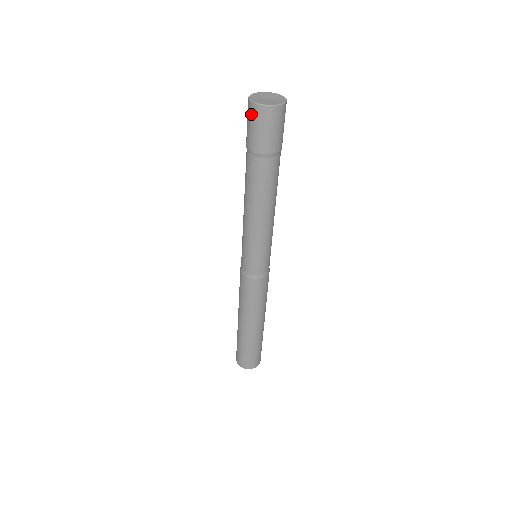
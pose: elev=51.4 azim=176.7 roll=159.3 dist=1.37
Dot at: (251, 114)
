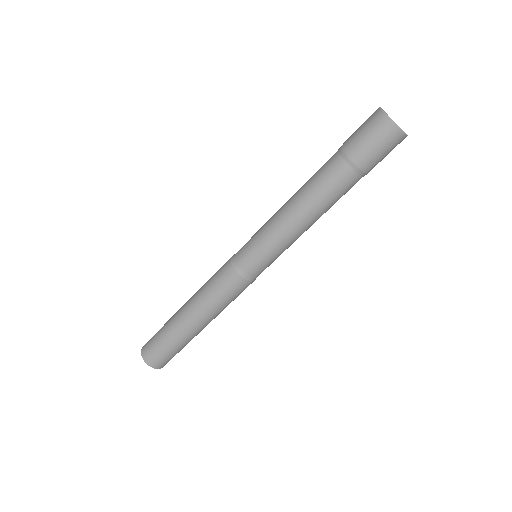
Dot at: (371, 118)
